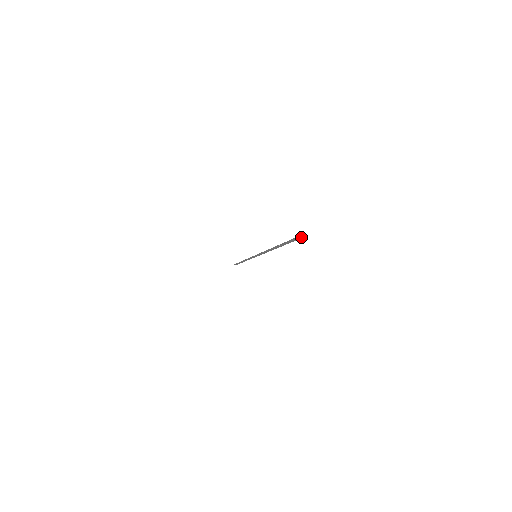
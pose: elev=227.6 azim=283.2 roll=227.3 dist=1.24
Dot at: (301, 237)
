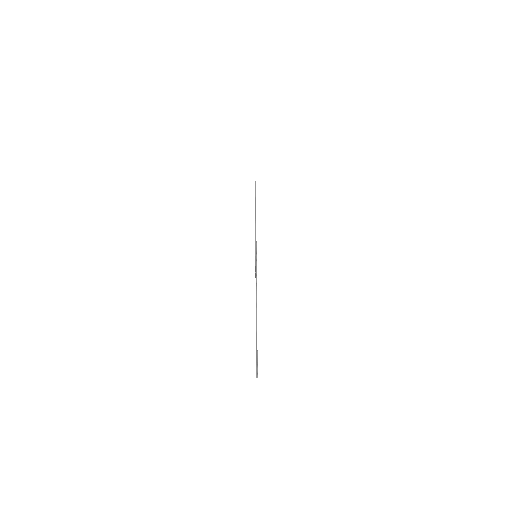
Dot at: (257, 369)
